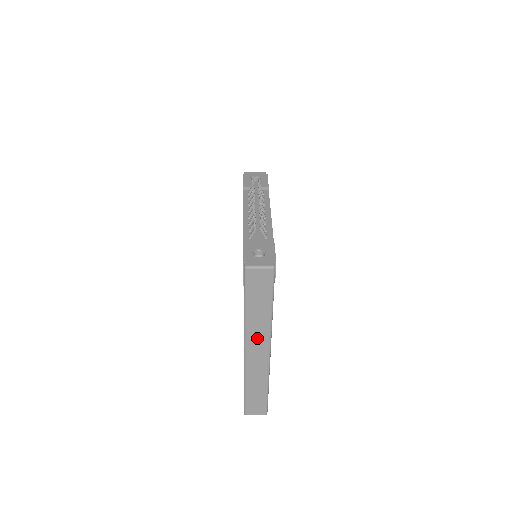
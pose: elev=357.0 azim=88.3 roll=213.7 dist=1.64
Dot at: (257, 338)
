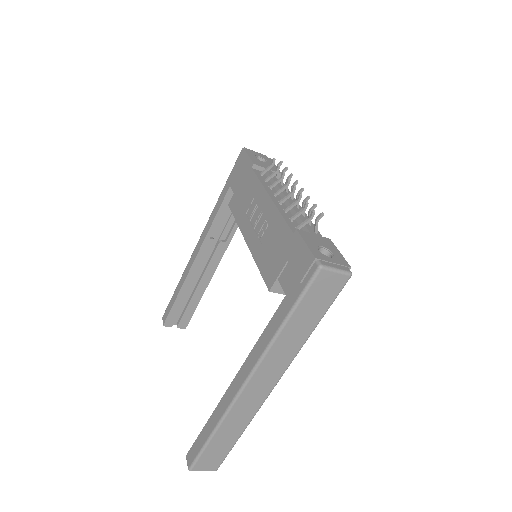
Dot at: (272, 367)
